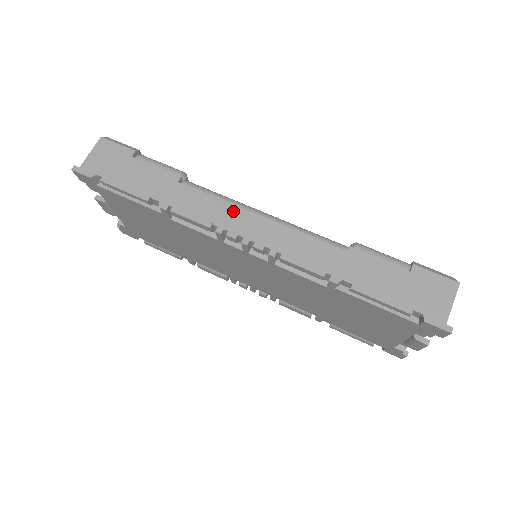
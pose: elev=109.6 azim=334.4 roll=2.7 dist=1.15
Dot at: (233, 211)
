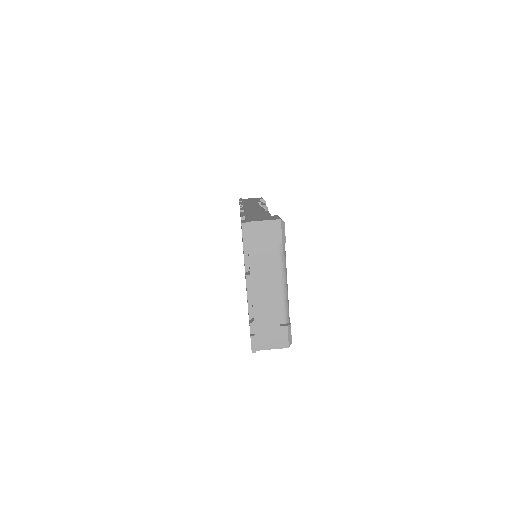
Dot at: occluded
